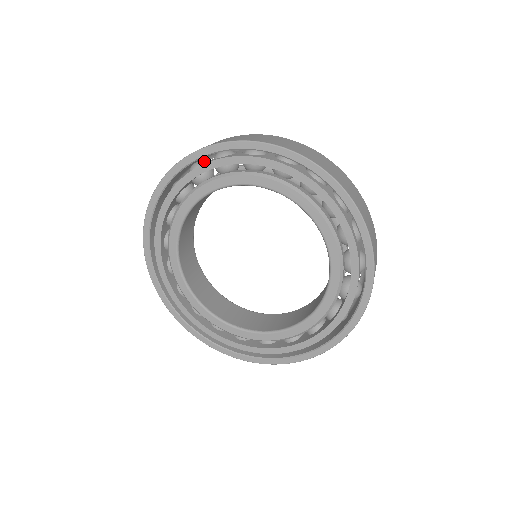
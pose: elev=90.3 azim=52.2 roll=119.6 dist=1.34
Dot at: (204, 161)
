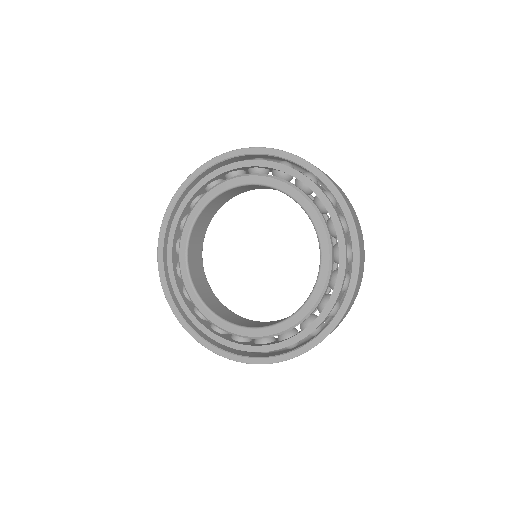
Dot at: occluded
